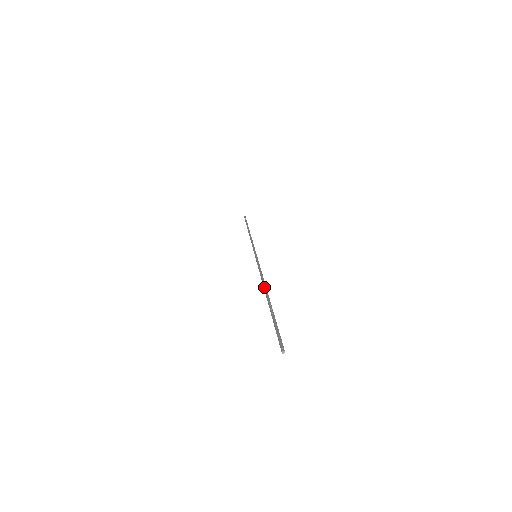
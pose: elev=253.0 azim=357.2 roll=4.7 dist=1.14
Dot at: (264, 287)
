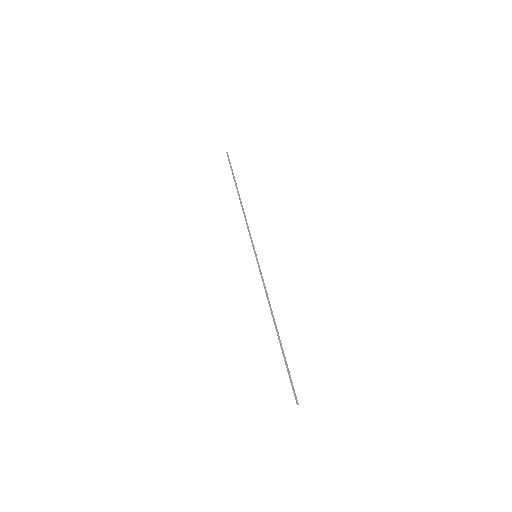
Dot at: (273, 318)
